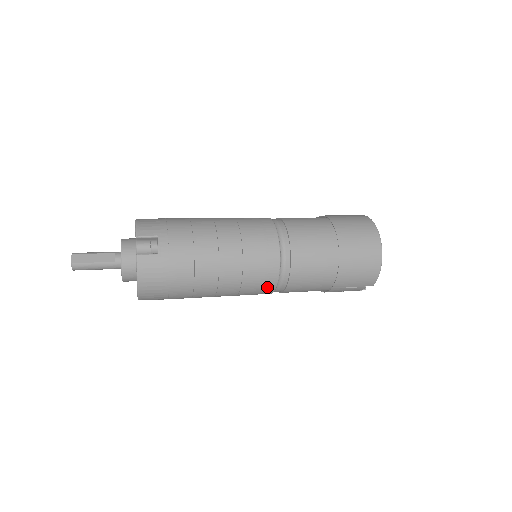
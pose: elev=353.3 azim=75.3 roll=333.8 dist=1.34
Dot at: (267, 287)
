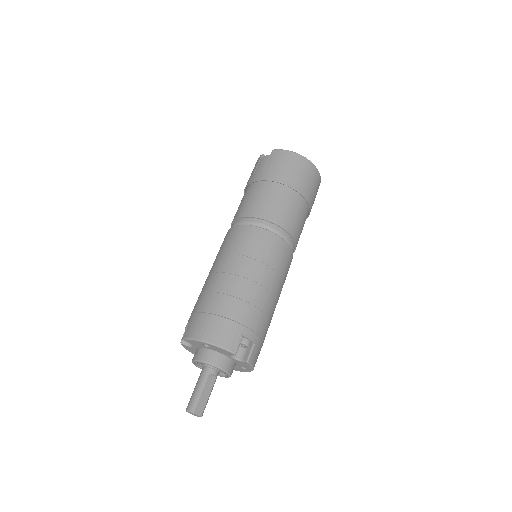
Dot at: occluded
